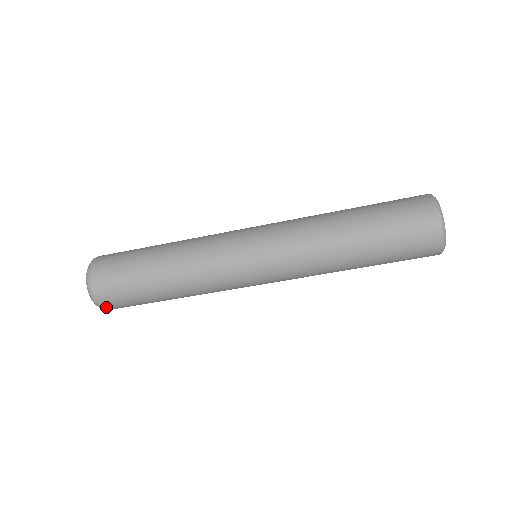
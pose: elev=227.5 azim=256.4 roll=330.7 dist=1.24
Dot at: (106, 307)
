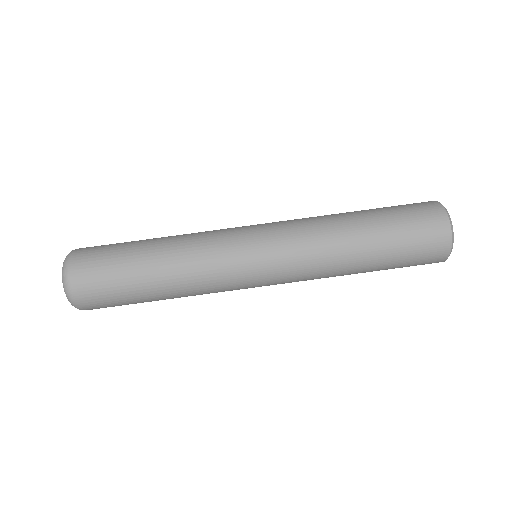
Dot at: (78, 298)
